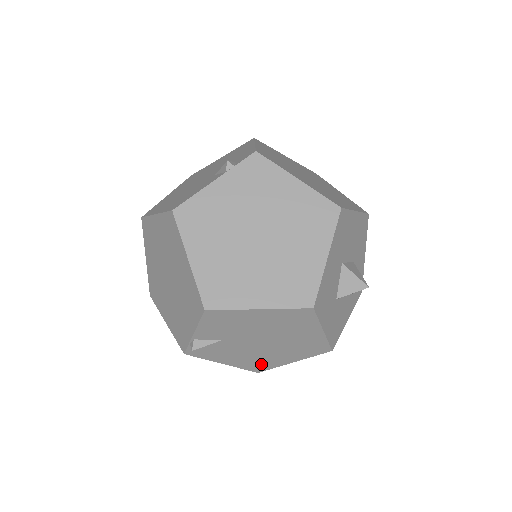
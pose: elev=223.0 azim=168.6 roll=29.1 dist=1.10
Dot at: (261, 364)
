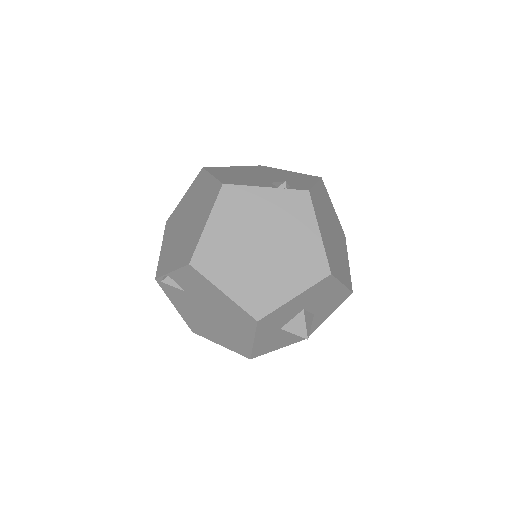
Dot at: (199, 328)
